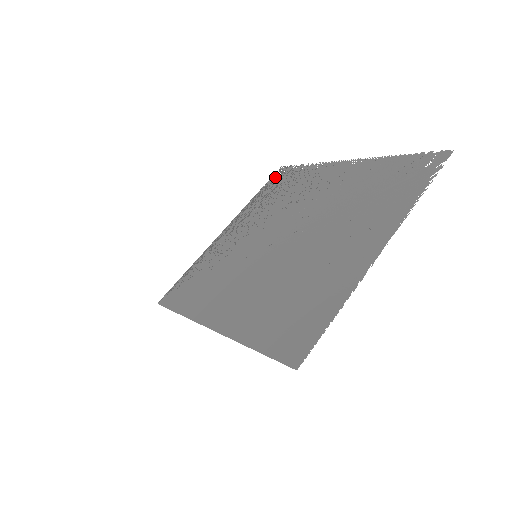
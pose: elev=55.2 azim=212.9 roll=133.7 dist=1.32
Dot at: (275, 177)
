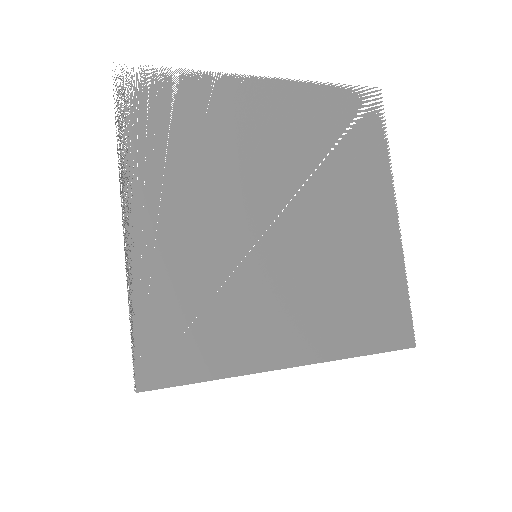
Dot at: occluded
